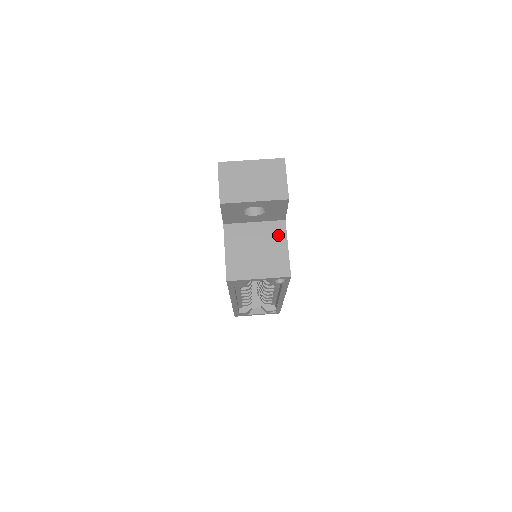
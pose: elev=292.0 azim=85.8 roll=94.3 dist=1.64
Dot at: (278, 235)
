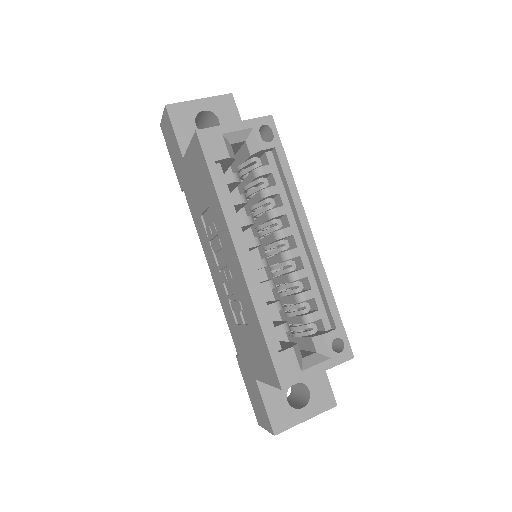
Dot at: occluded
